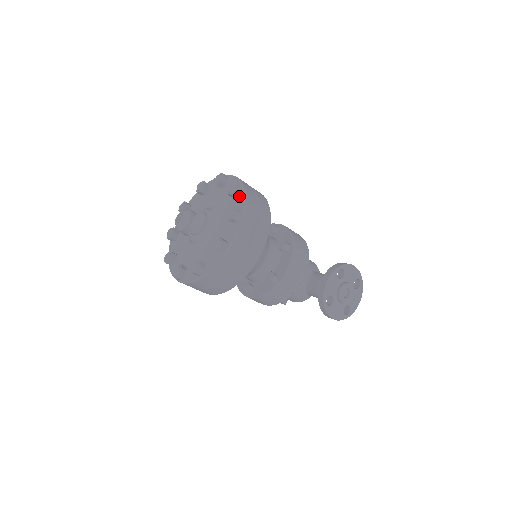
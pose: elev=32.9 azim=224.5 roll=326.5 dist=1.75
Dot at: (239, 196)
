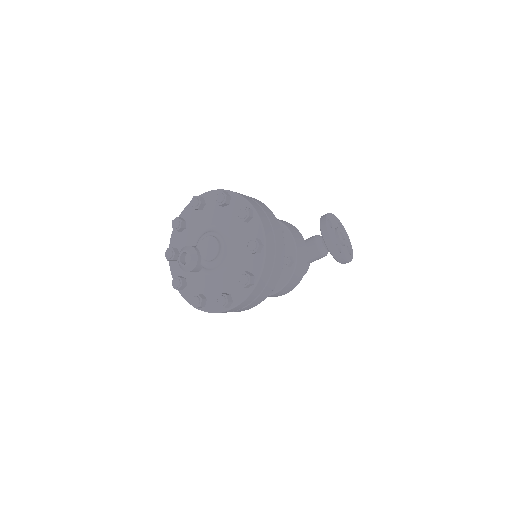
Dot at: (233, 200)
